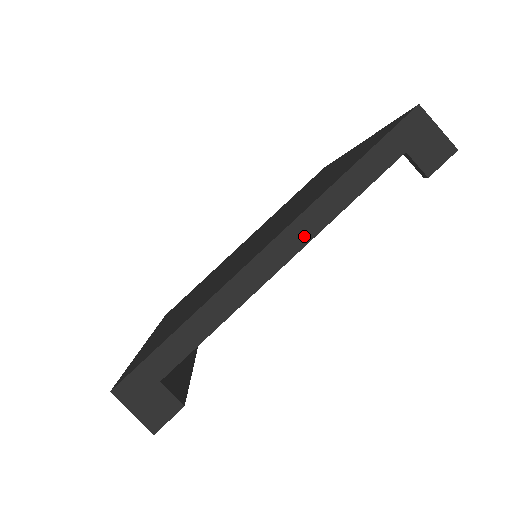
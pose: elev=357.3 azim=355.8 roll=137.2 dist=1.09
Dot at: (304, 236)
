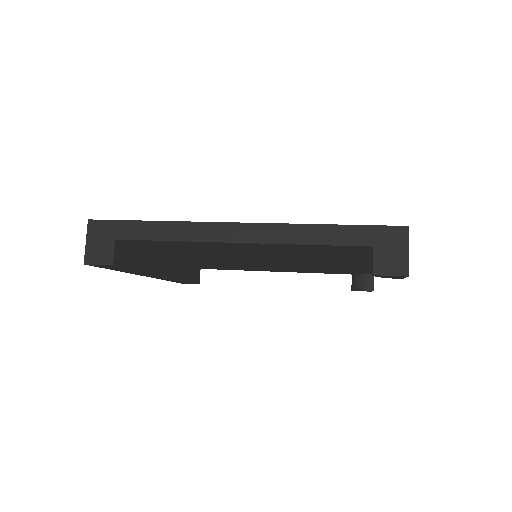
Dot at: (266, 237)
